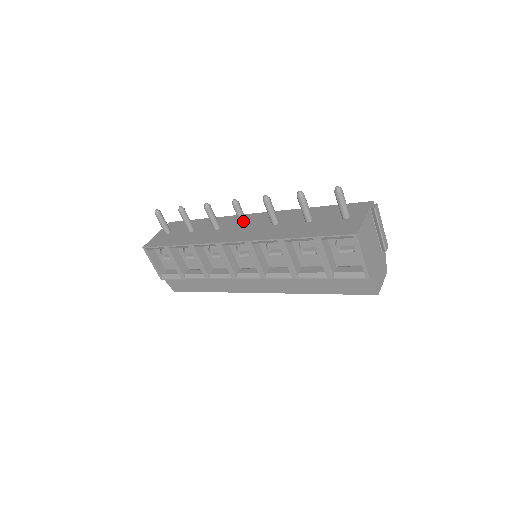
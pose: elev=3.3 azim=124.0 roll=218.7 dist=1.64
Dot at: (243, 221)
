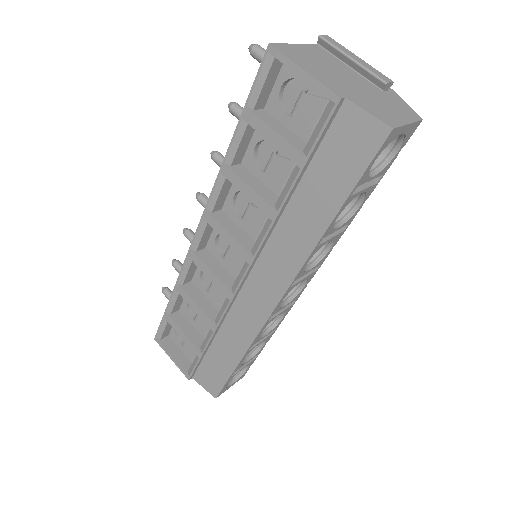
Dot at: occluded
